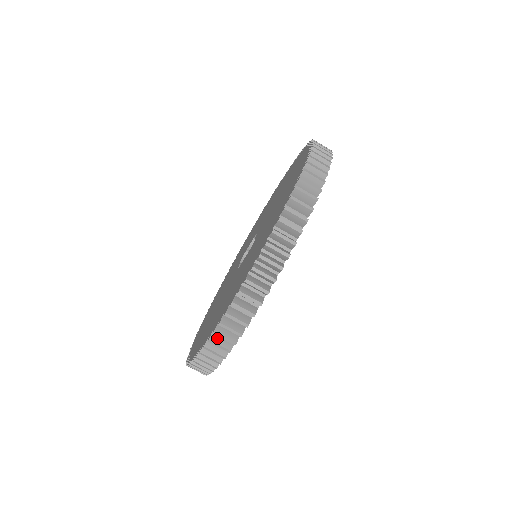
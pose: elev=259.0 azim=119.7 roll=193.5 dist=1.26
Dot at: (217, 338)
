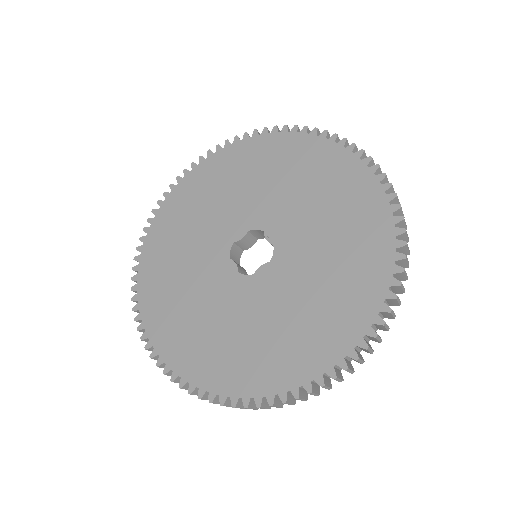
Dot at: occluded
